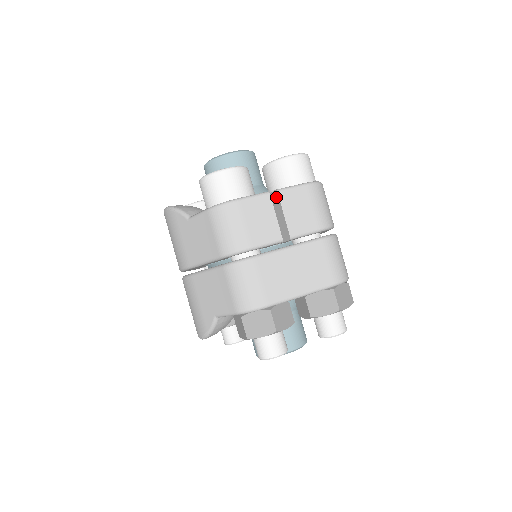
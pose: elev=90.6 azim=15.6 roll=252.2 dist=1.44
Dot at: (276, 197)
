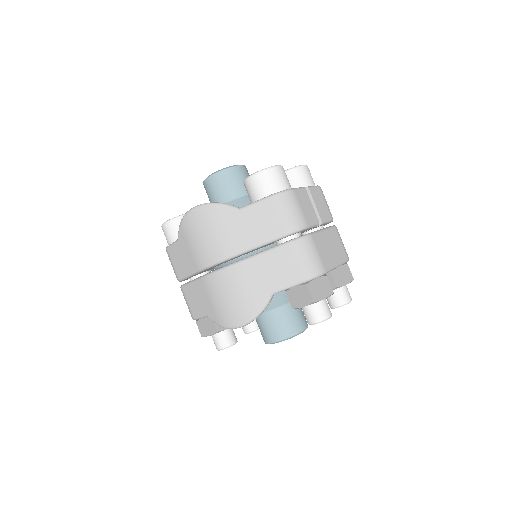
Dot at: occluded
